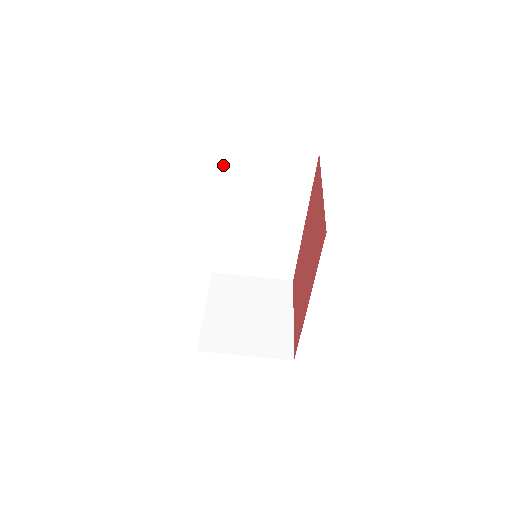
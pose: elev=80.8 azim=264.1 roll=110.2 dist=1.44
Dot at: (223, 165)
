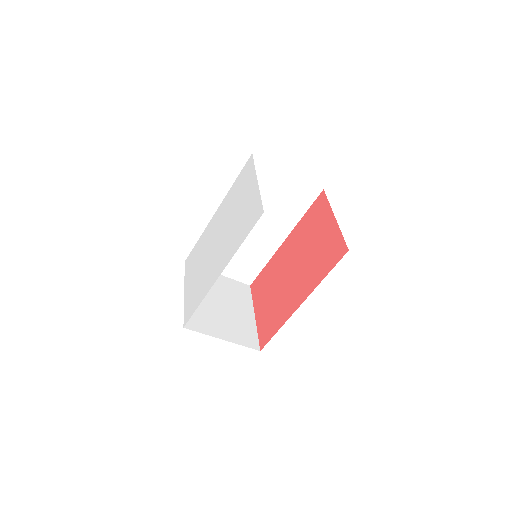
Dot at: occluded
